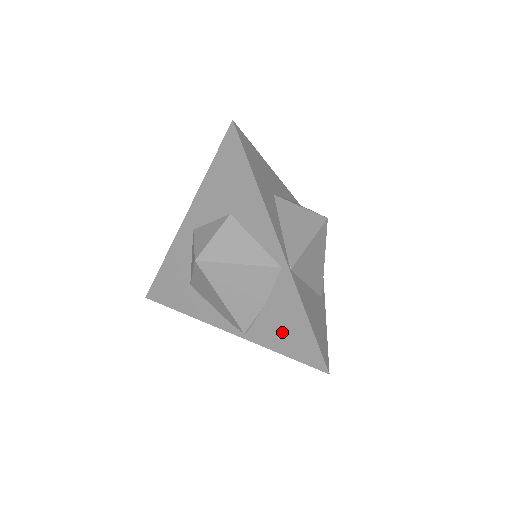
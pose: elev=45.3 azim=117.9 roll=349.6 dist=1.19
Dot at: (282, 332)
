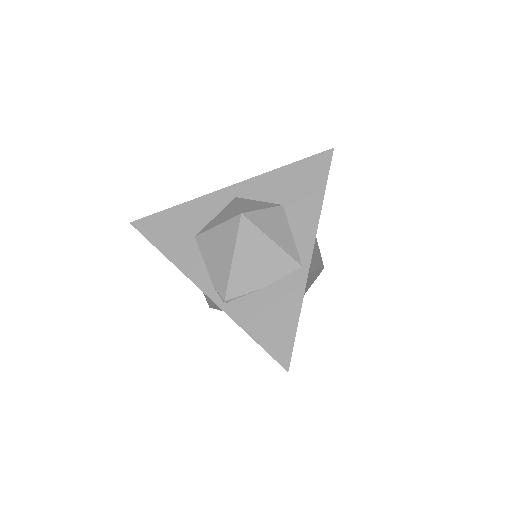
Dot at: (265, 317)
